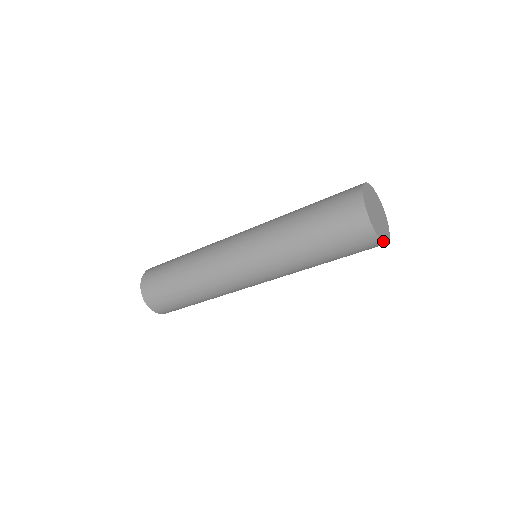
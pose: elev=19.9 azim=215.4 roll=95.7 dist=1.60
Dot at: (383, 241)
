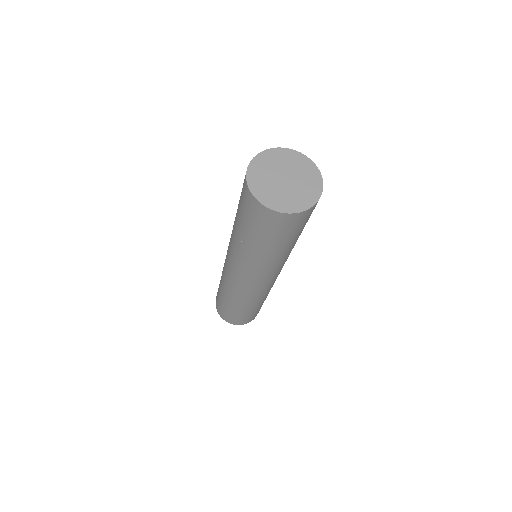
Dot at: (296, 211)
